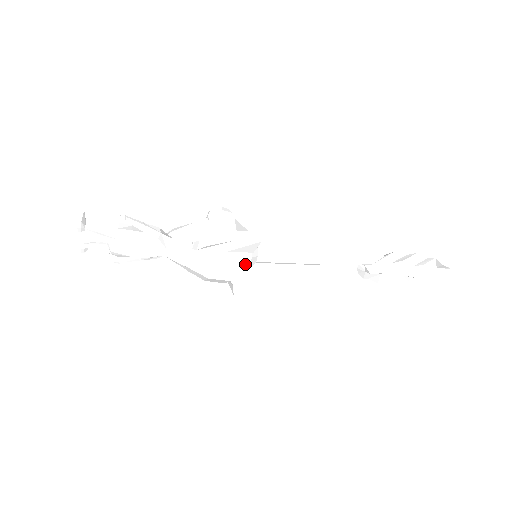
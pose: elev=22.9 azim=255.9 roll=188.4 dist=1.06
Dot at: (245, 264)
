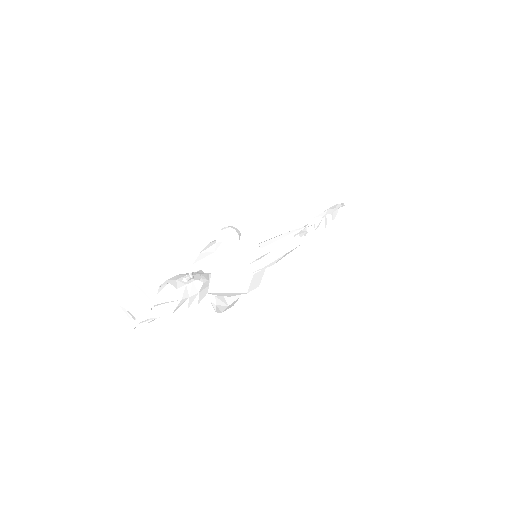
Dot at: occluded
